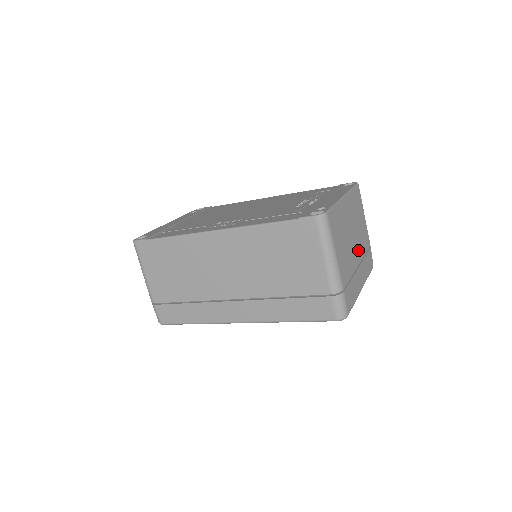
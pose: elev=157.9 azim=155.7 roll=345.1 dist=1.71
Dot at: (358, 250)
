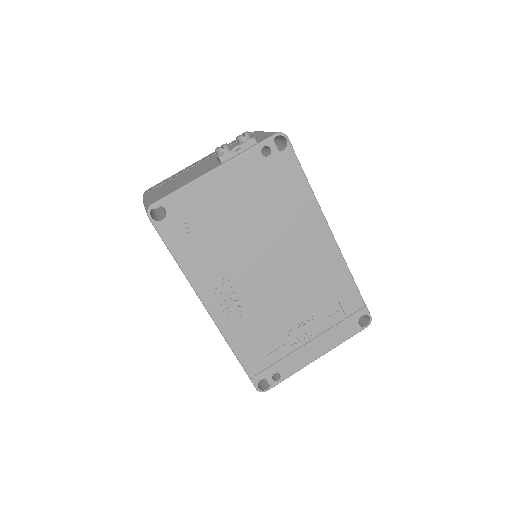
Dot at: occluded
